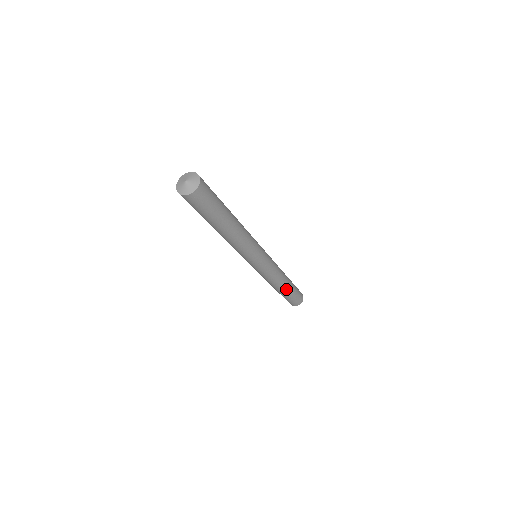
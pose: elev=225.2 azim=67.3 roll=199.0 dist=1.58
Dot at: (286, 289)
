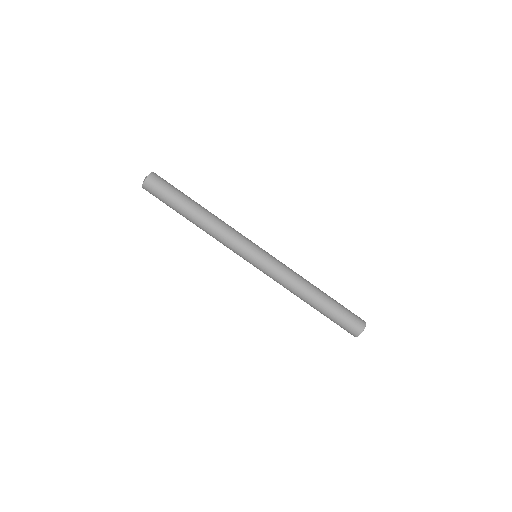
Dot at: (319, 301)
